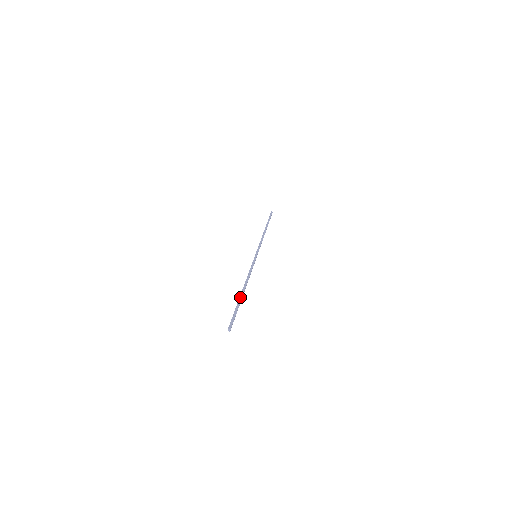
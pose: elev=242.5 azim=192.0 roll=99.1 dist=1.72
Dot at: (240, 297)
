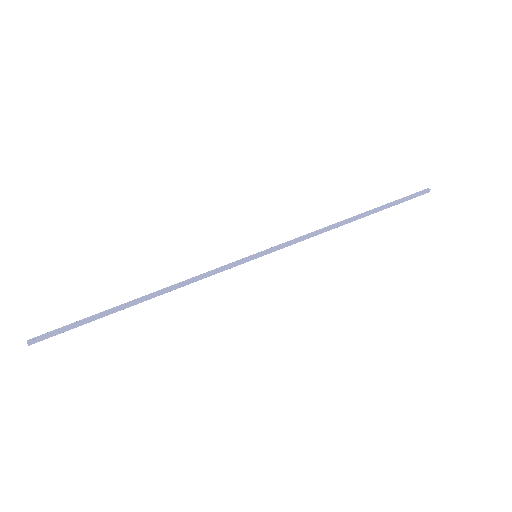
Dot at: (116, 307)
